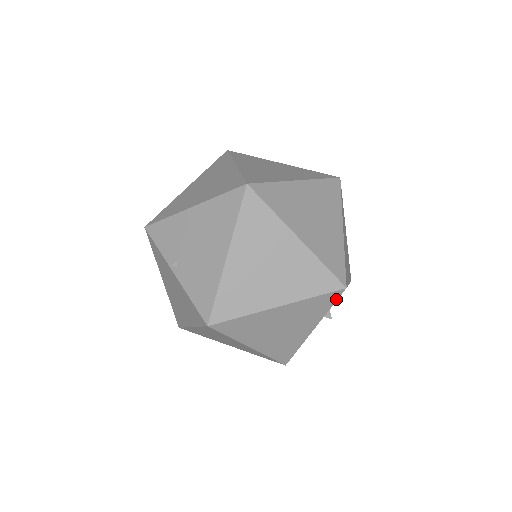
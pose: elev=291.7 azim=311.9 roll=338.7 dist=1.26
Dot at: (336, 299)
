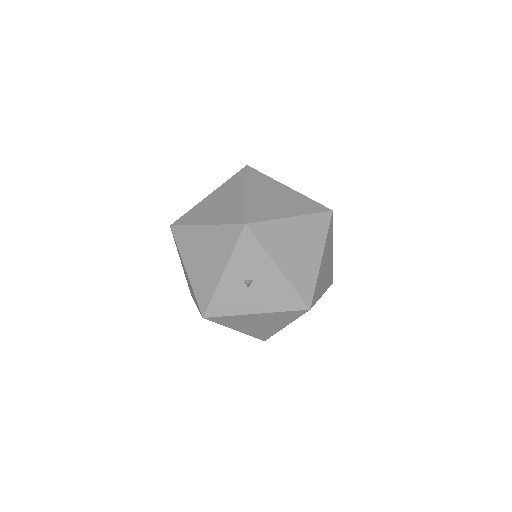
Dot at: (239, 236)
